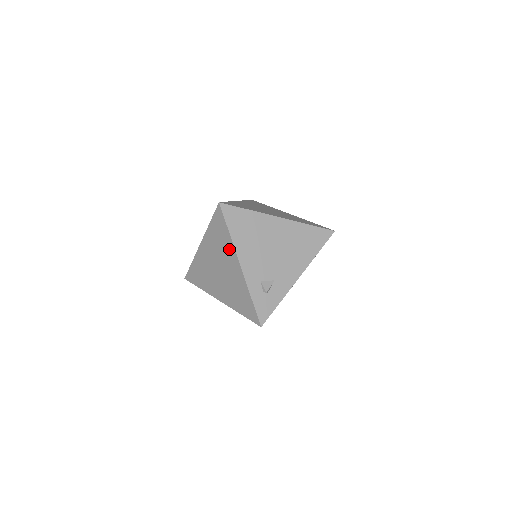
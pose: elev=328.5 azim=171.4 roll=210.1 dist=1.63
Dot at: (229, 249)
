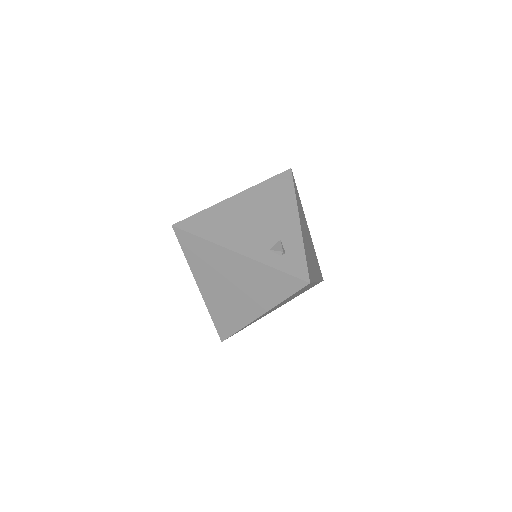
Dot at: (217, 253)
